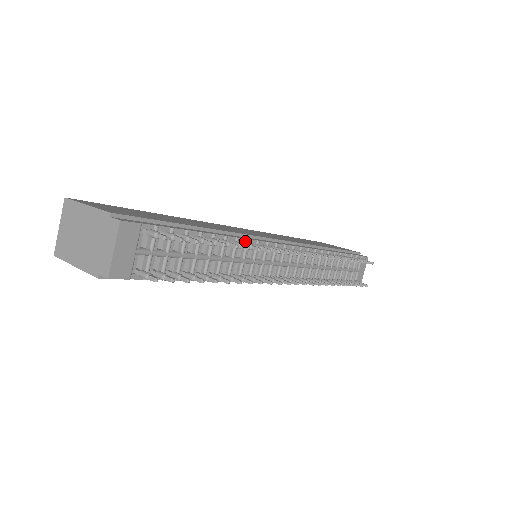
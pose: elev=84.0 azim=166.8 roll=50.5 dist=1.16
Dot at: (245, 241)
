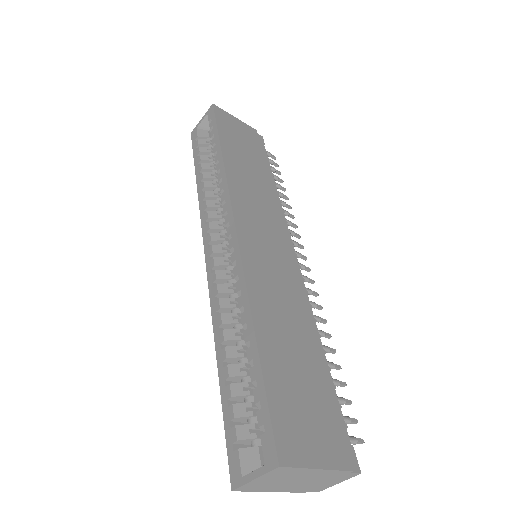
Dot at: (310, 310)
